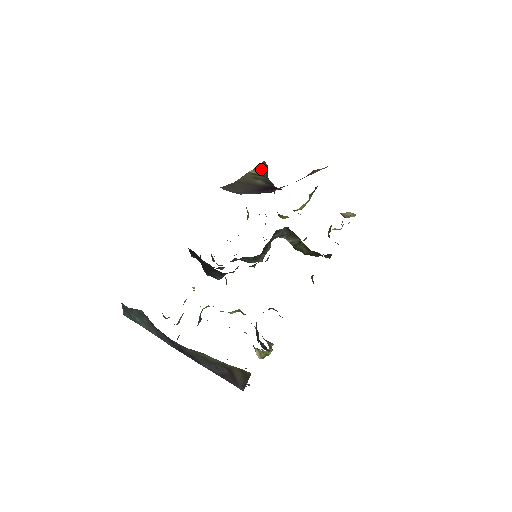
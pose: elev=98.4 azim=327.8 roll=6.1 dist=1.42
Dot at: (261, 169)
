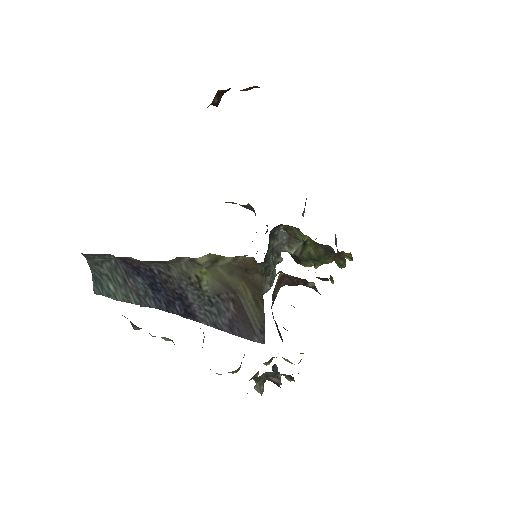
Dot at: (247, 208)
